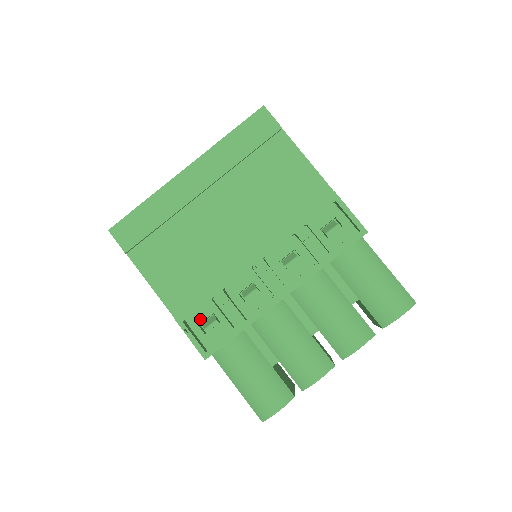
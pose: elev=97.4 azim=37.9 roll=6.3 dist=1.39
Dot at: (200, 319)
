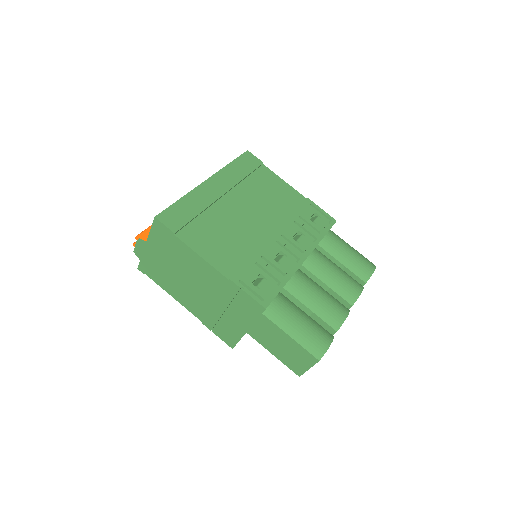
Dot at: (251, 278)
